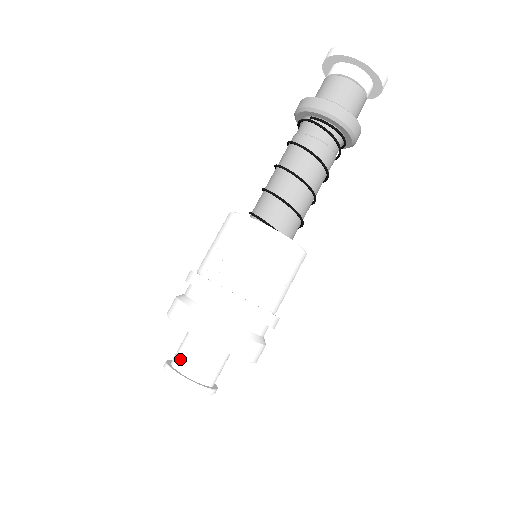
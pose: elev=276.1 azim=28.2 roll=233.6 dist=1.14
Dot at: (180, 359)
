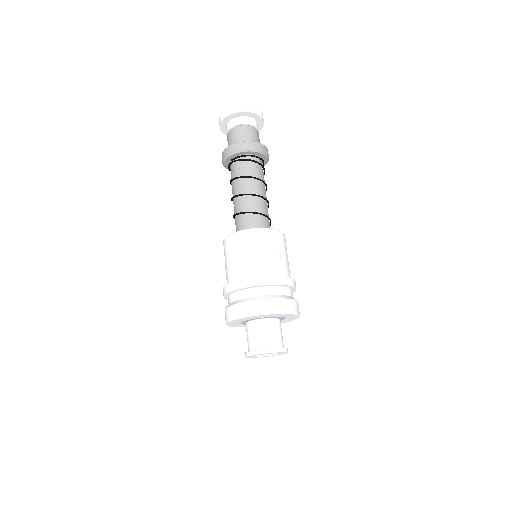
Dot at: (250, 343)
